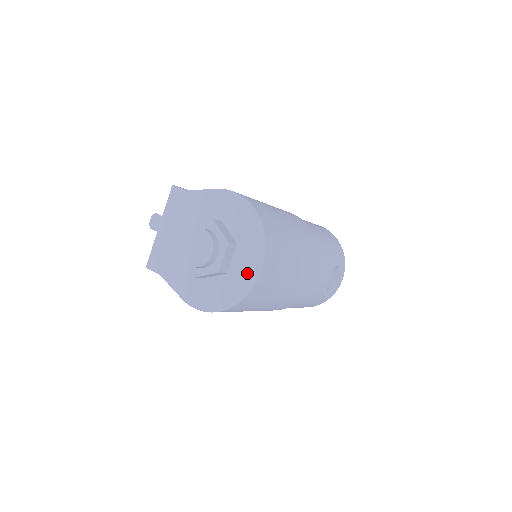
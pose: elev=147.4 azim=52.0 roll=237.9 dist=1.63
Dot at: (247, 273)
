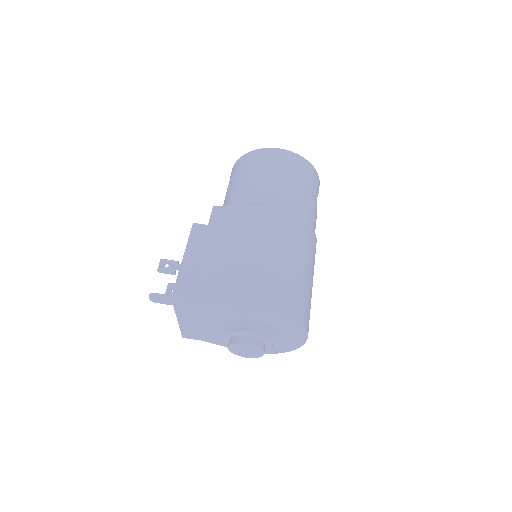
Dot at: (294, 340)
